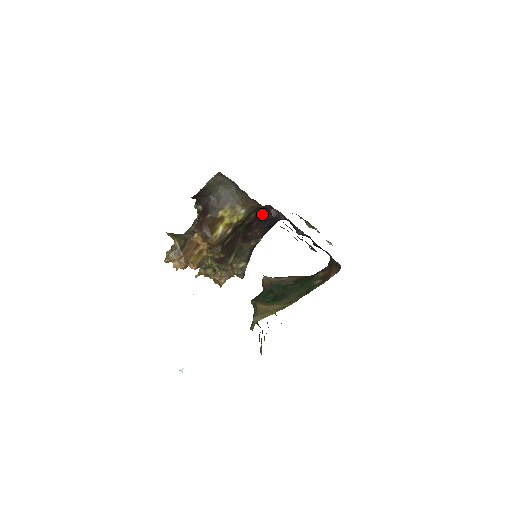
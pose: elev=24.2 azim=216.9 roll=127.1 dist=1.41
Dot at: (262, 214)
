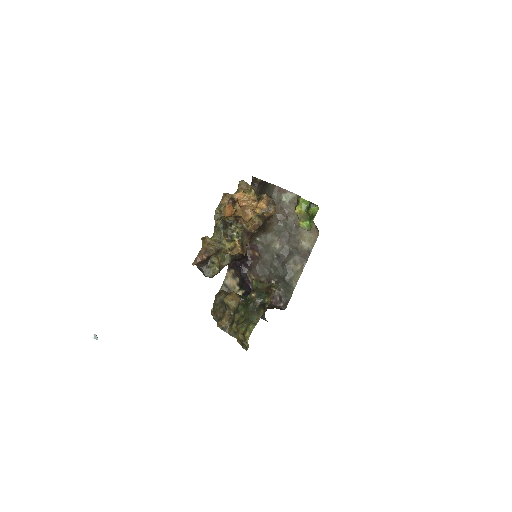
Dot at: occluded
